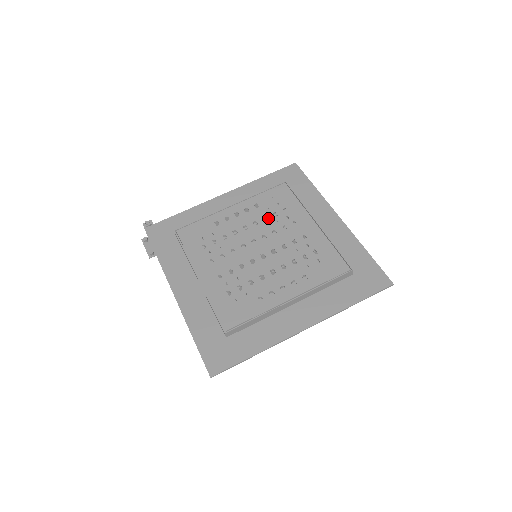
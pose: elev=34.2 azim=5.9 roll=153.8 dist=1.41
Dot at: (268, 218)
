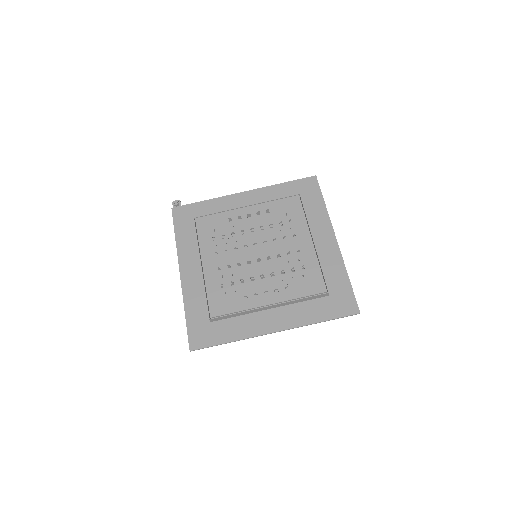
Dot at: (274, 226)
